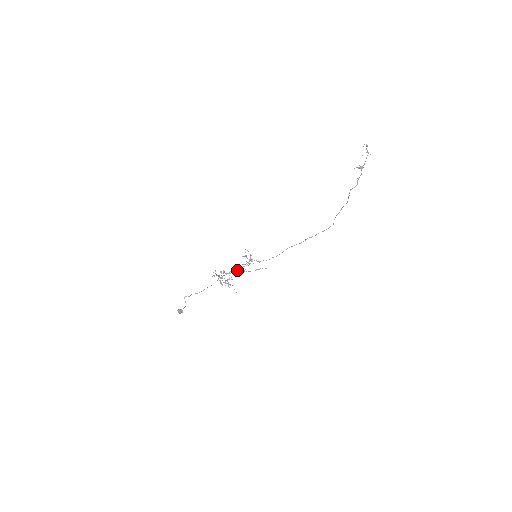
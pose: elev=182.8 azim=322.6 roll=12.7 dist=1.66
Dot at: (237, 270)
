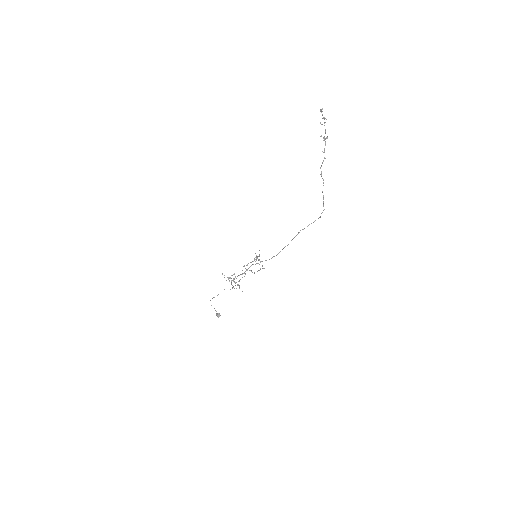
Dot at: occluded
